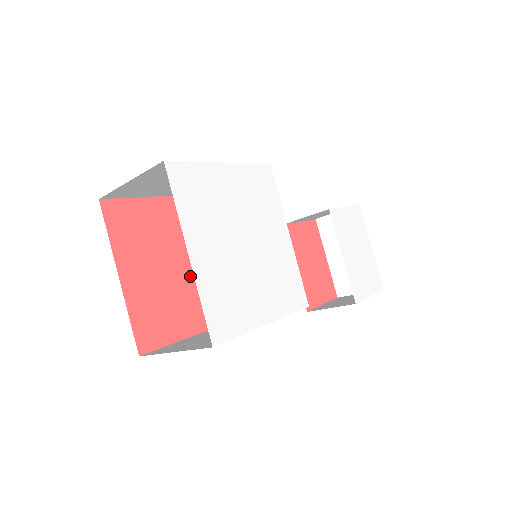
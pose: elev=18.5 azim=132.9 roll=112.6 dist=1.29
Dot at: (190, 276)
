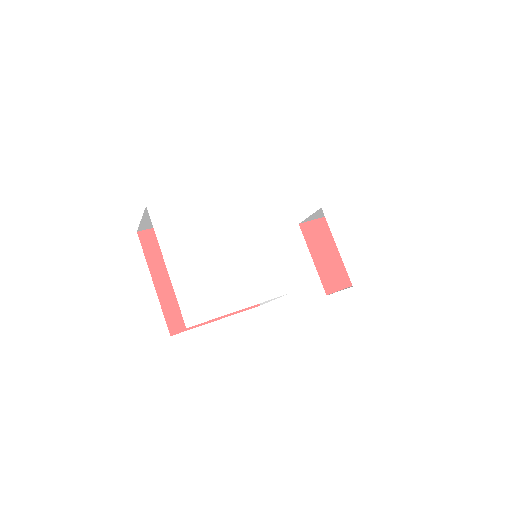
Dot at: occluded
